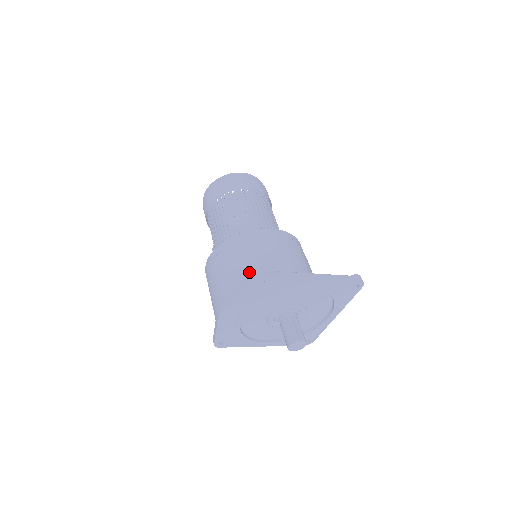
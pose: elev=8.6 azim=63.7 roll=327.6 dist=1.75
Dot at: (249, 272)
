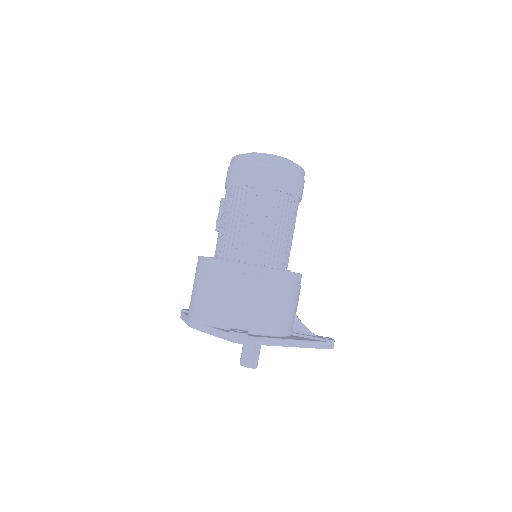
Dot at: (233, 316)
